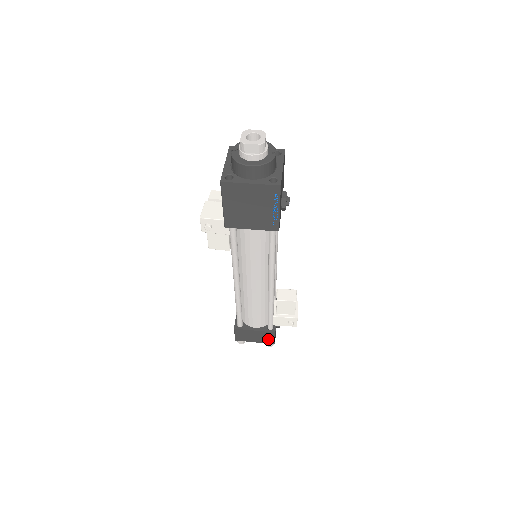
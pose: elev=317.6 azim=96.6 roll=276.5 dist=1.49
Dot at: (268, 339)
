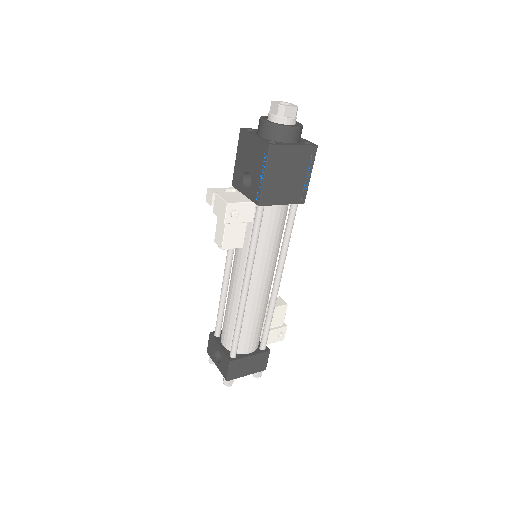
Dot at: (261, 364)
